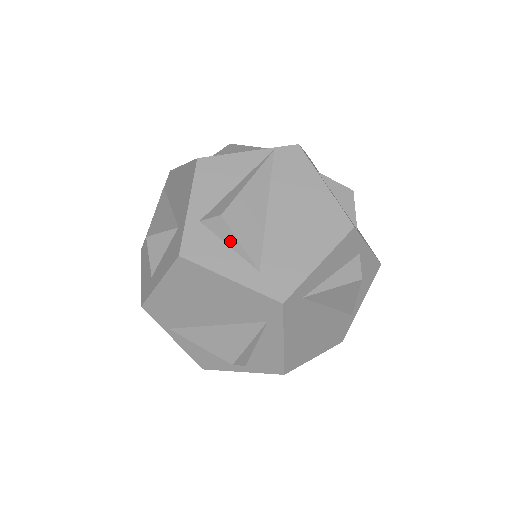
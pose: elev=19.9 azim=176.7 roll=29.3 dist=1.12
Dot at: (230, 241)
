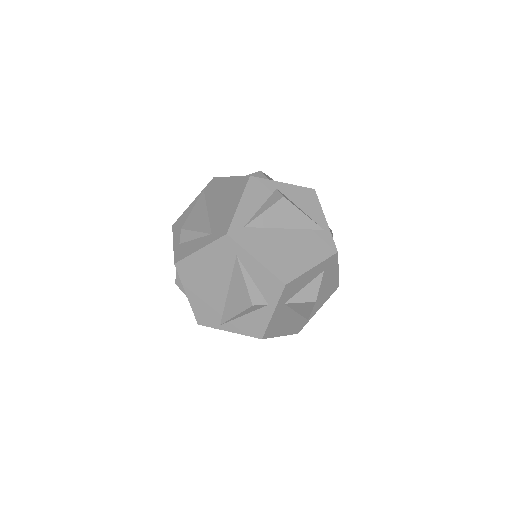
Dot at: (193, 236)
